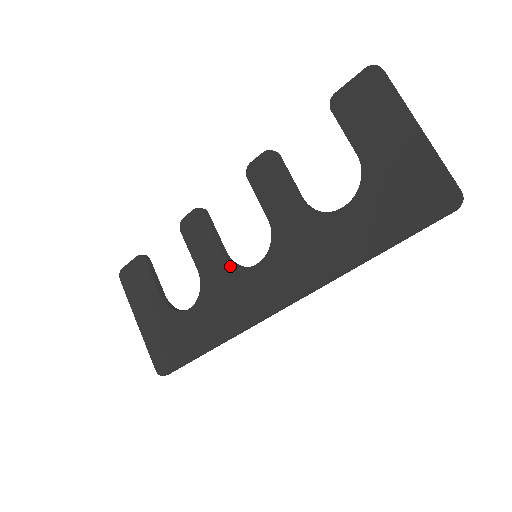
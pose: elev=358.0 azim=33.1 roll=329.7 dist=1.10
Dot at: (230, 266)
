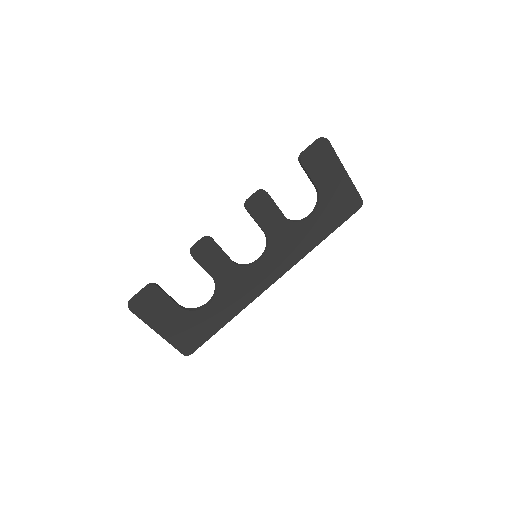
Dot at: (240, 268)
